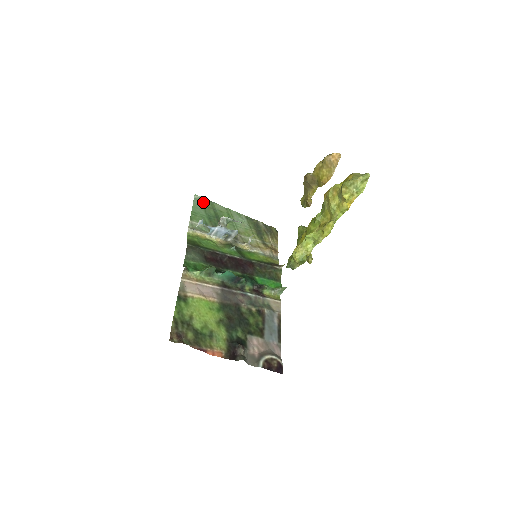
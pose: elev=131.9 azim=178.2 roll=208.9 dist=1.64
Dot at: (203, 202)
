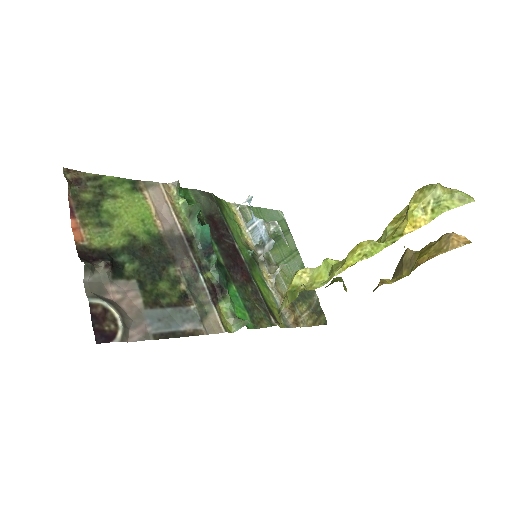
Dot at: (281, 221)
